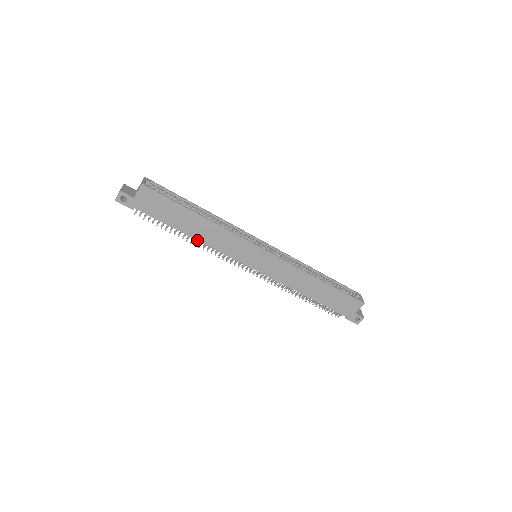
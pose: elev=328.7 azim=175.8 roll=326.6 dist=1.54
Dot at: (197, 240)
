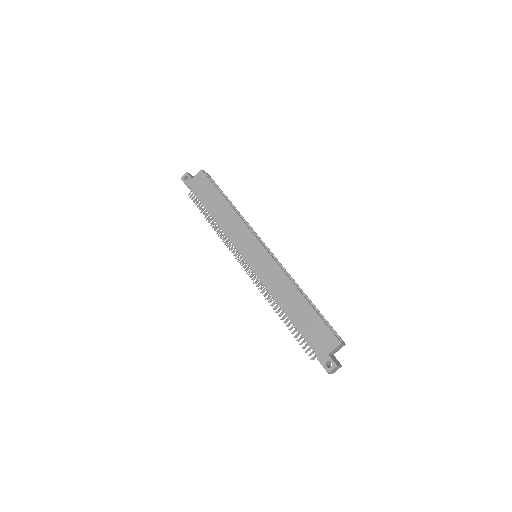
Dot at: (216, 222)
